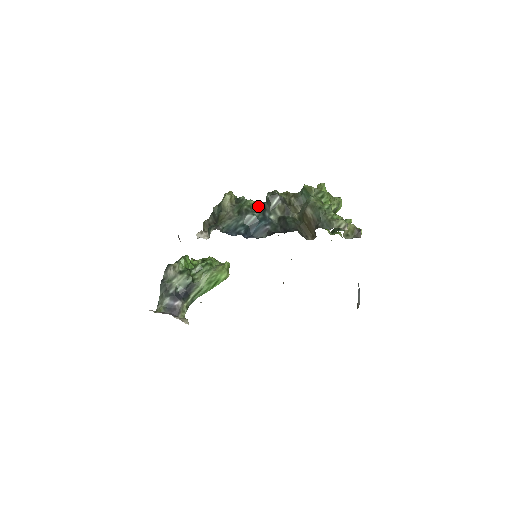
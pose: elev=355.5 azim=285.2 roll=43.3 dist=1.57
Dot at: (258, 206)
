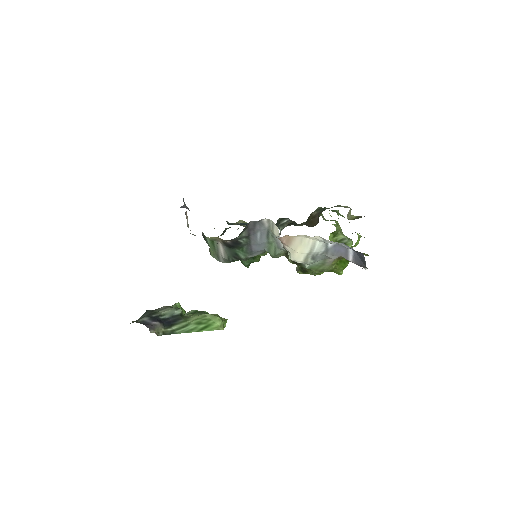
Dot at: occluded
